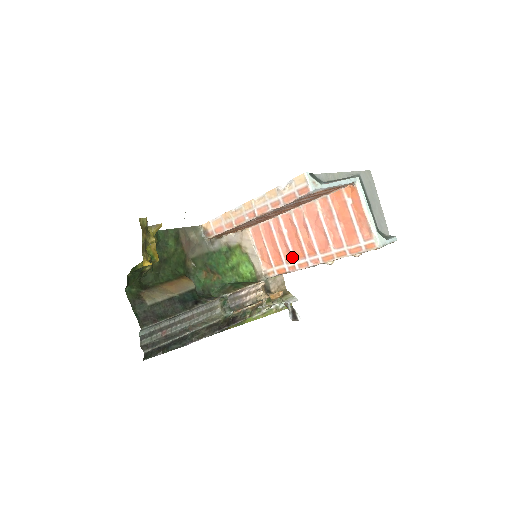
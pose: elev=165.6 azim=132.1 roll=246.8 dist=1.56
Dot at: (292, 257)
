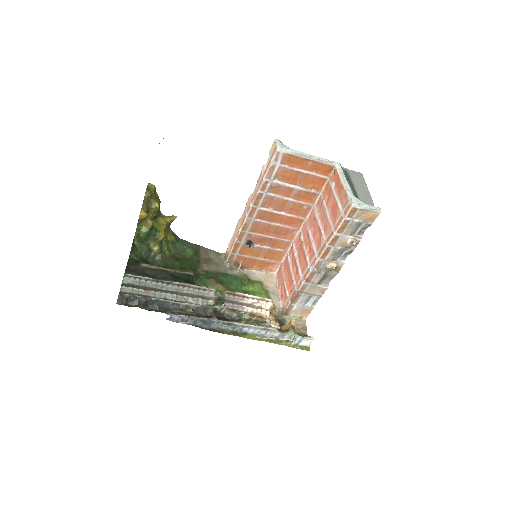
Dot at: (299, 273)
